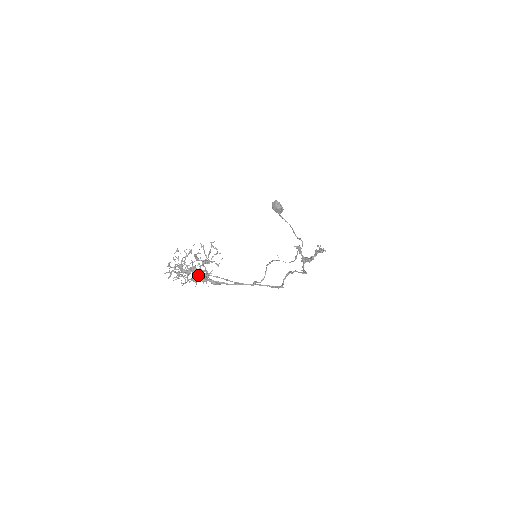
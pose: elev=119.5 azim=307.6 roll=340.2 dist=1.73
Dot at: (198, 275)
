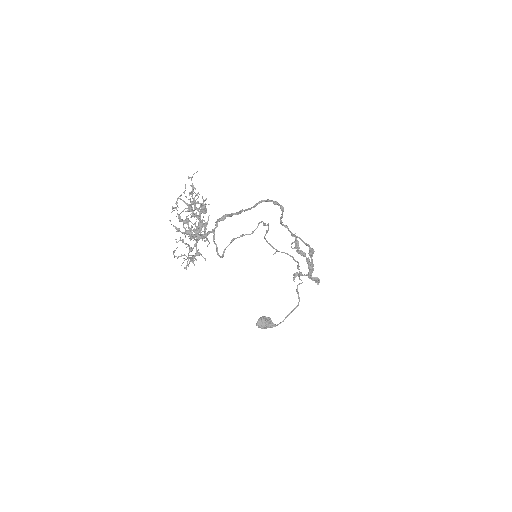
Dot at: (209, 233)
